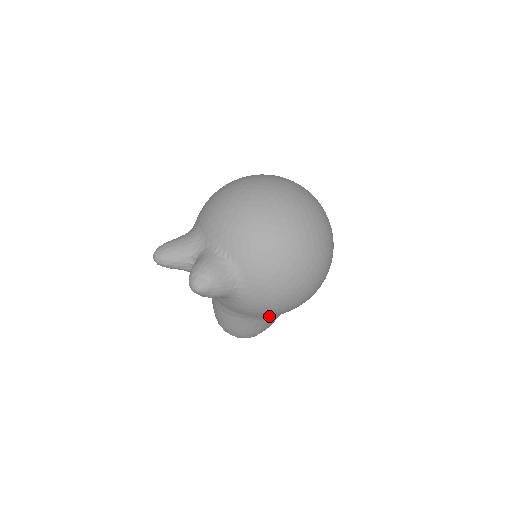
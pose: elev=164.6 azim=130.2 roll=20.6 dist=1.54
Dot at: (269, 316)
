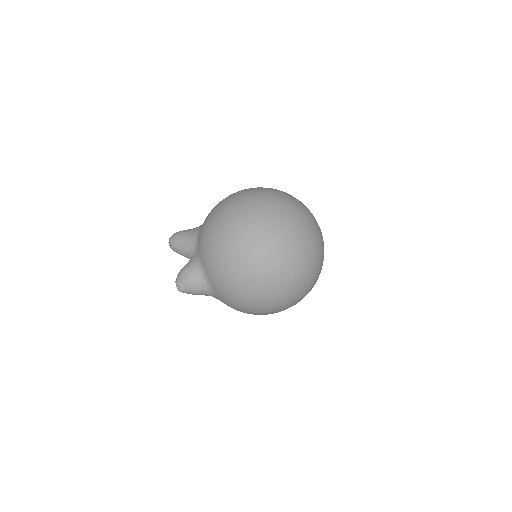
Dot at: occluded
